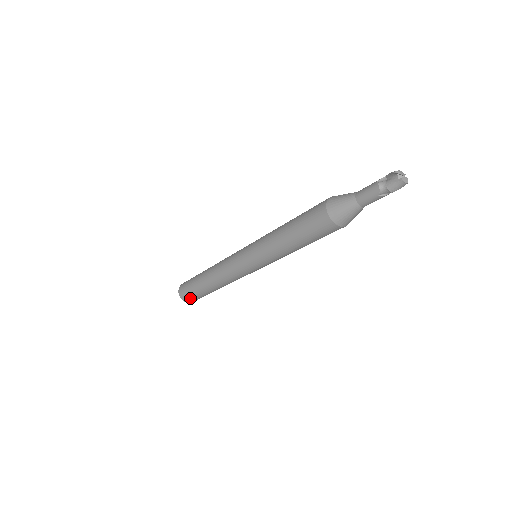
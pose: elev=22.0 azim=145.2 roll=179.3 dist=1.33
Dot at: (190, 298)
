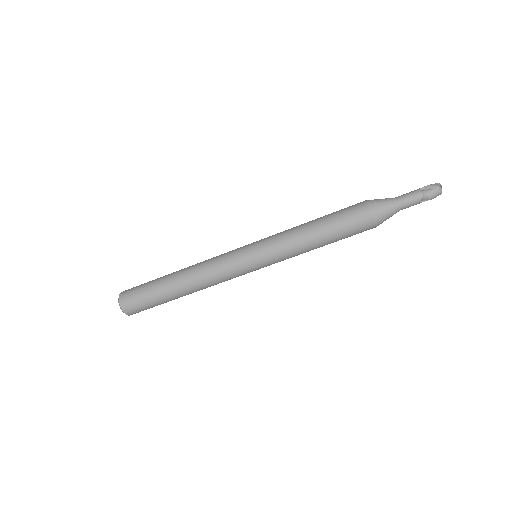
Dot at: (139, 308)
